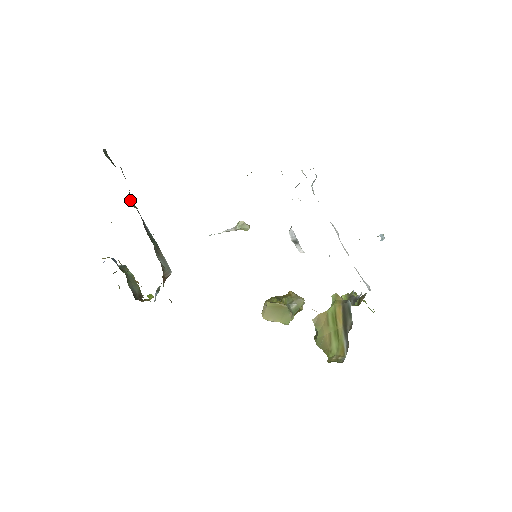
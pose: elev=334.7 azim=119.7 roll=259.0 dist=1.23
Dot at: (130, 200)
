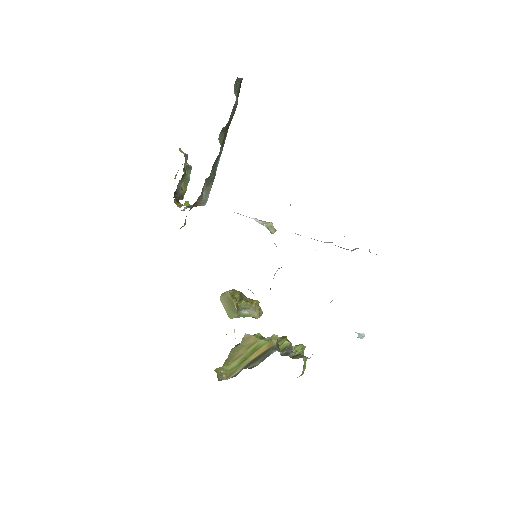
Dot at: (223, 131)
